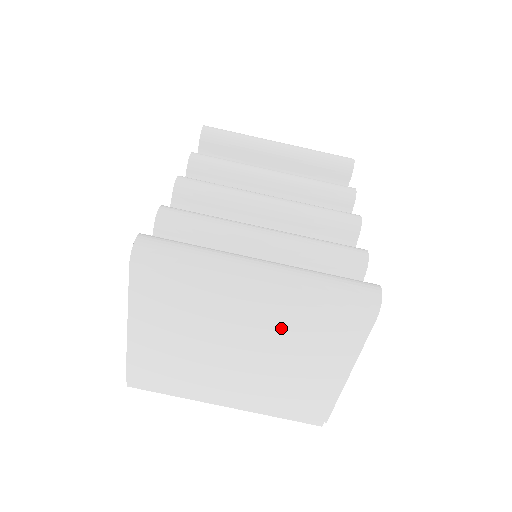
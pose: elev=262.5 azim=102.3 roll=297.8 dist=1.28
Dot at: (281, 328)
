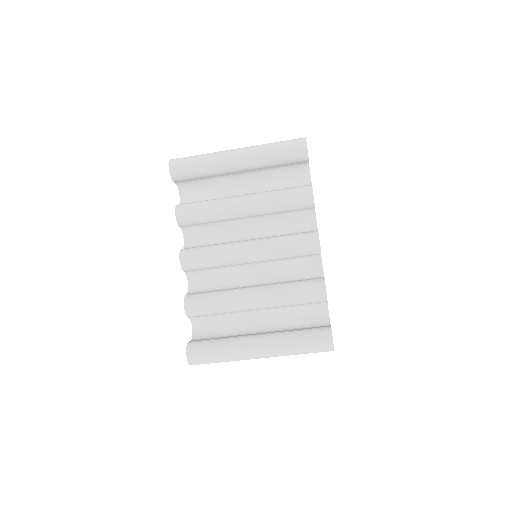
Dot at: occluded
